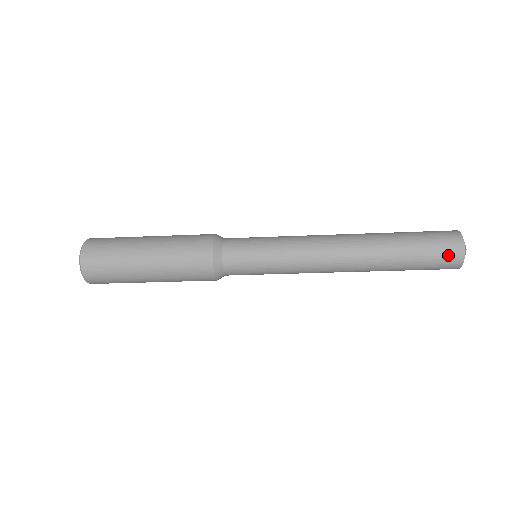
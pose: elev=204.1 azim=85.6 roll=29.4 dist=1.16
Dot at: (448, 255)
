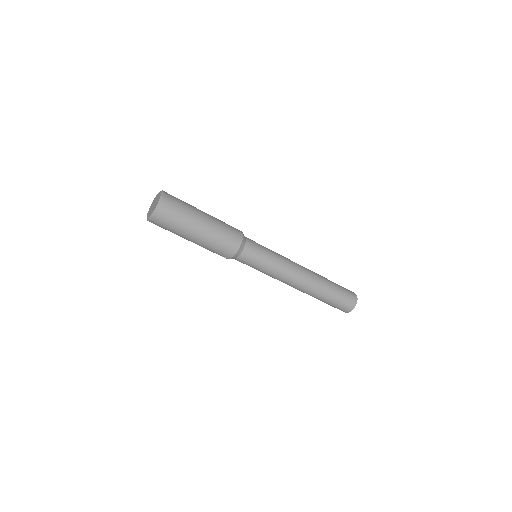
Dot at: (350, 301)
